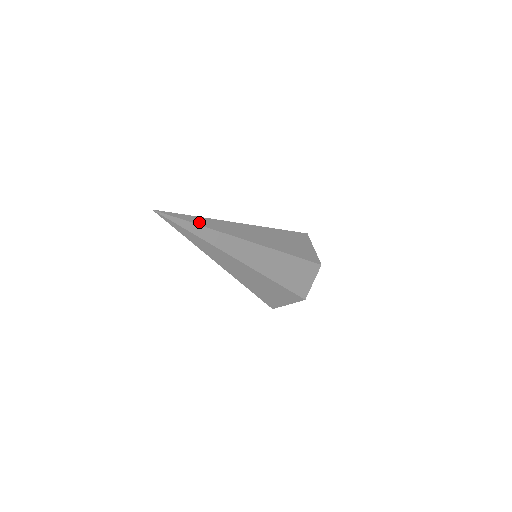
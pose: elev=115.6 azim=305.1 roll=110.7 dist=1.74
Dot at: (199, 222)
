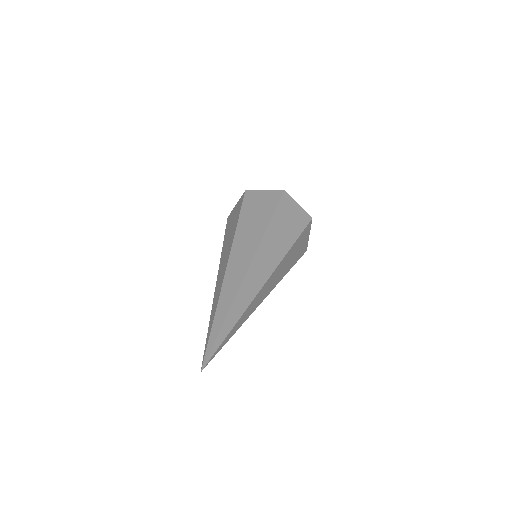
Dot at: (230, 325)
